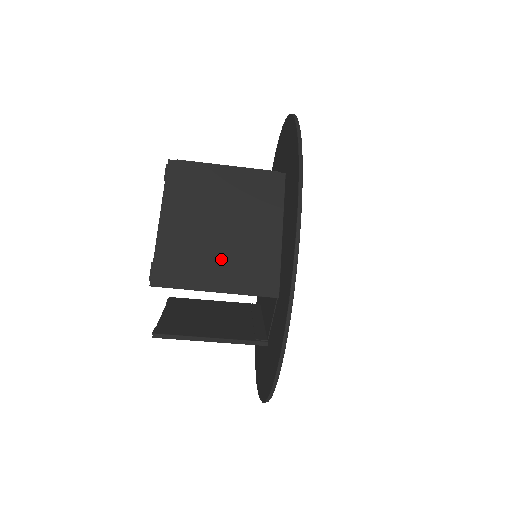
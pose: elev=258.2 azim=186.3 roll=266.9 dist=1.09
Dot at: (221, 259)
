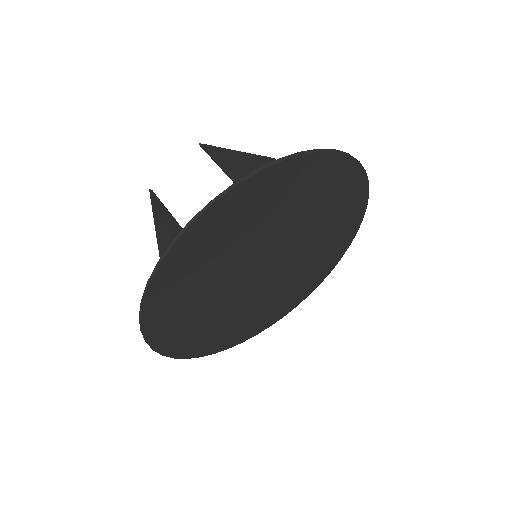
Dot at: occluded
